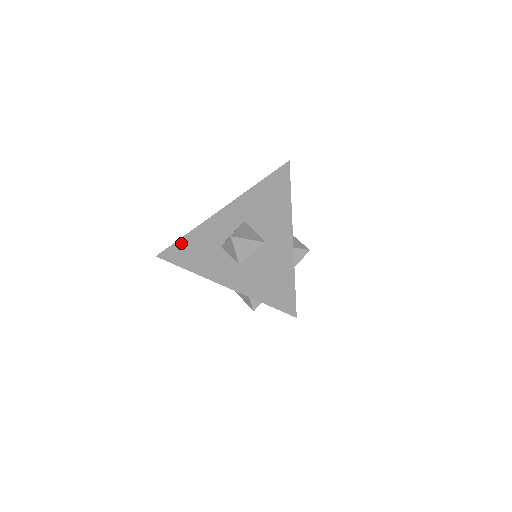
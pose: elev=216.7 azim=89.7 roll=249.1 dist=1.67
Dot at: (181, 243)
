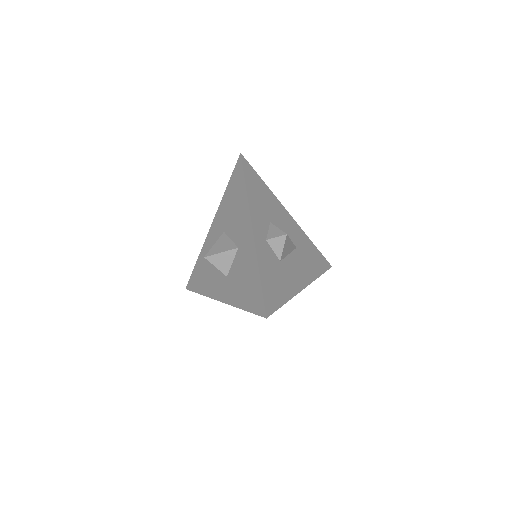
Dot at: (195, 271)
